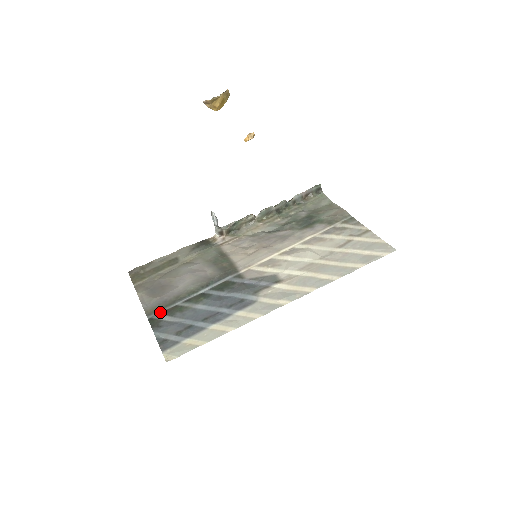
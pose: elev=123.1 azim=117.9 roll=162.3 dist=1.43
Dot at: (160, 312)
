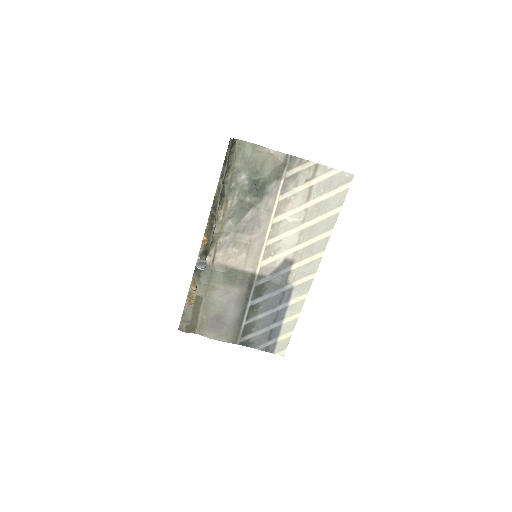
Dot at: (240, 336)
